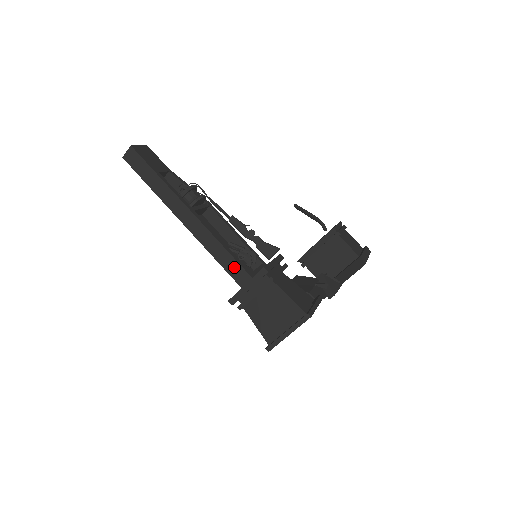
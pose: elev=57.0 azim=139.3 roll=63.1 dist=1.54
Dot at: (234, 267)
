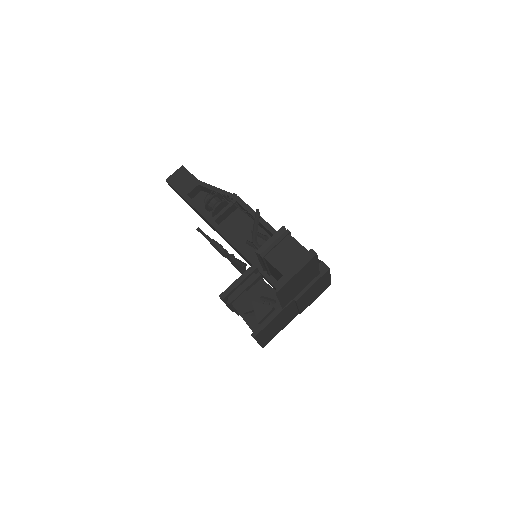
Dot at: (250, 264)
